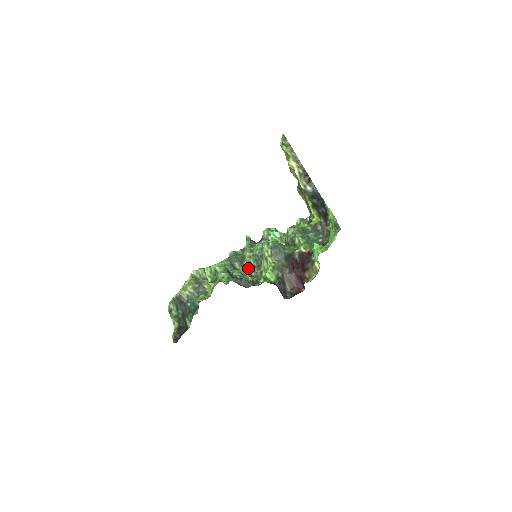
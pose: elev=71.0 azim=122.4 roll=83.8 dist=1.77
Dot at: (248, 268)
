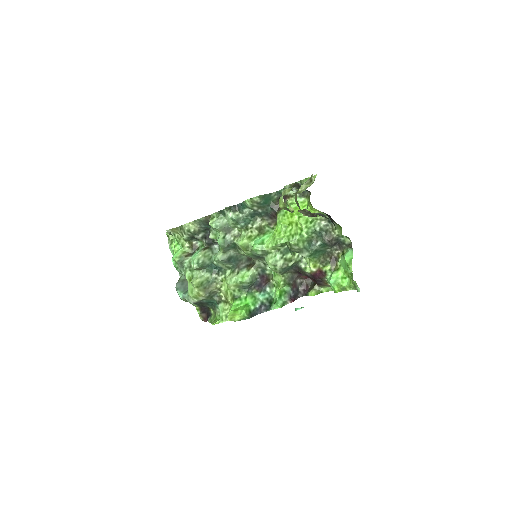
Dot at: occluded
